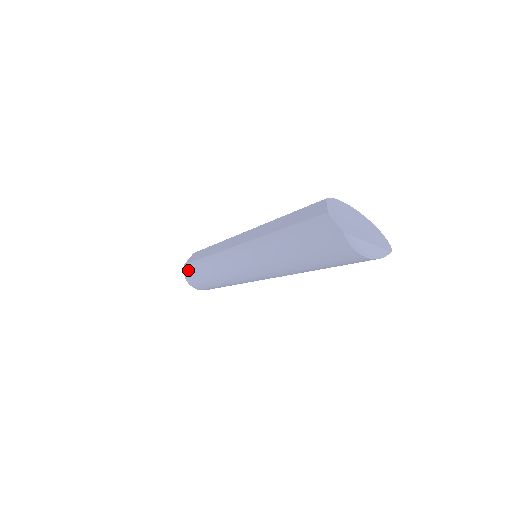
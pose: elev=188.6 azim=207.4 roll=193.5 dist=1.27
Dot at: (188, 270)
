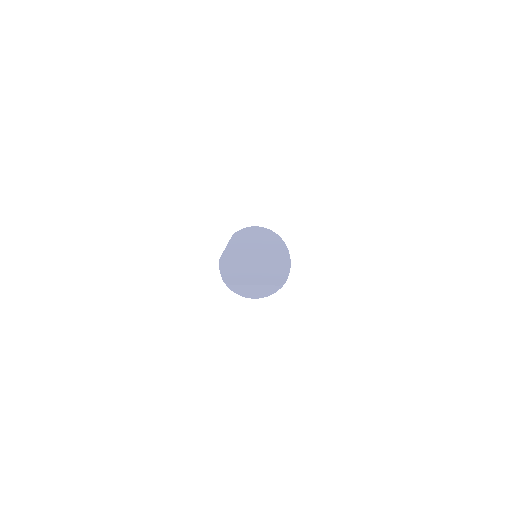
Dot at: occluded
